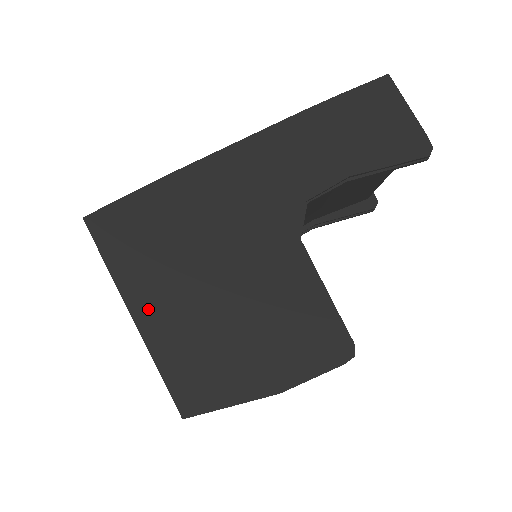
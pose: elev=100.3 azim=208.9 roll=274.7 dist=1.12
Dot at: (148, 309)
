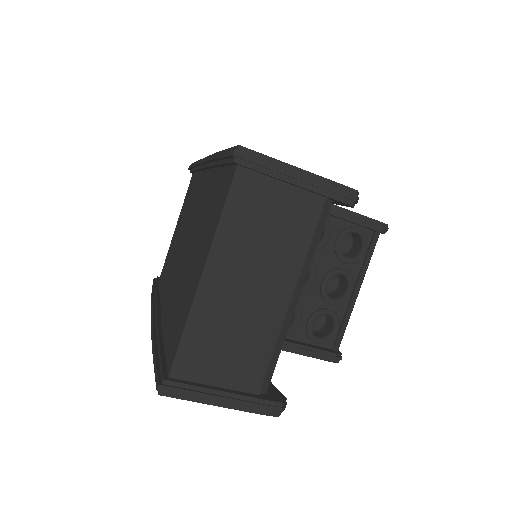
Dot at: occluded
